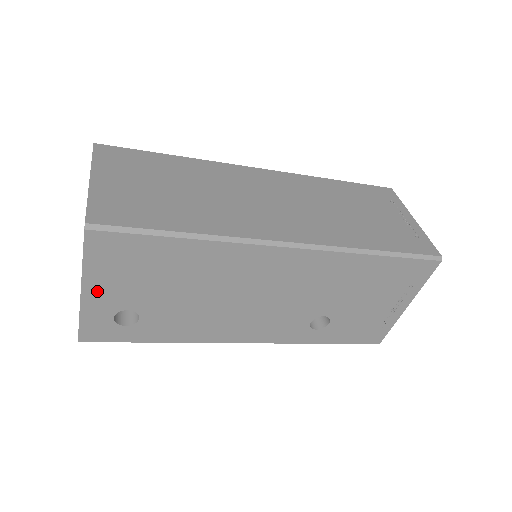
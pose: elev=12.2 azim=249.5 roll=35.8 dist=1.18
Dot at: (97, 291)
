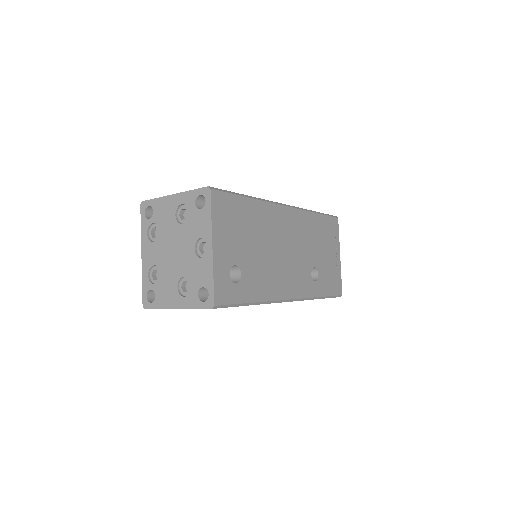
Dot at: (219, 246)
